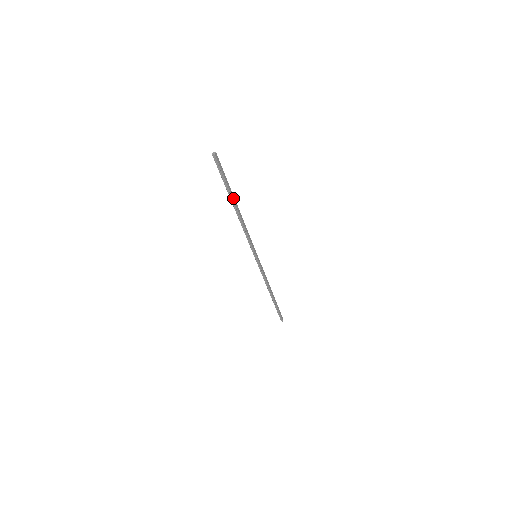
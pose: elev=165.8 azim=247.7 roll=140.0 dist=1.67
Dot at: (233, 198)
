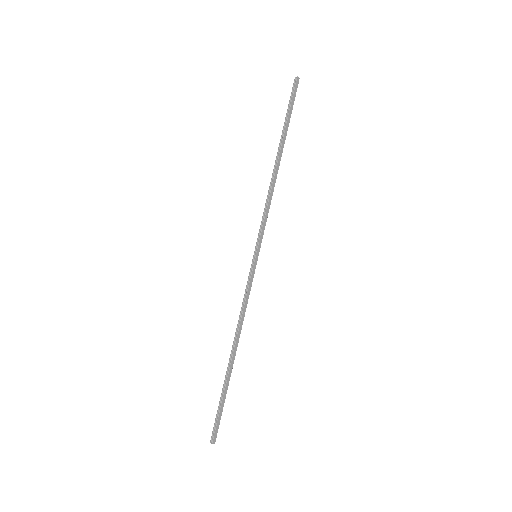
Dot at: (283, 143)
